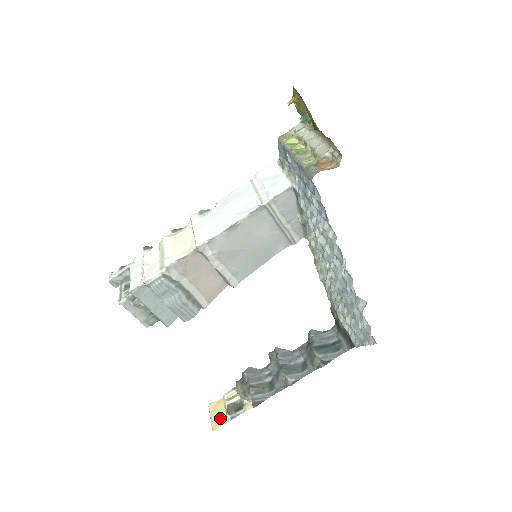
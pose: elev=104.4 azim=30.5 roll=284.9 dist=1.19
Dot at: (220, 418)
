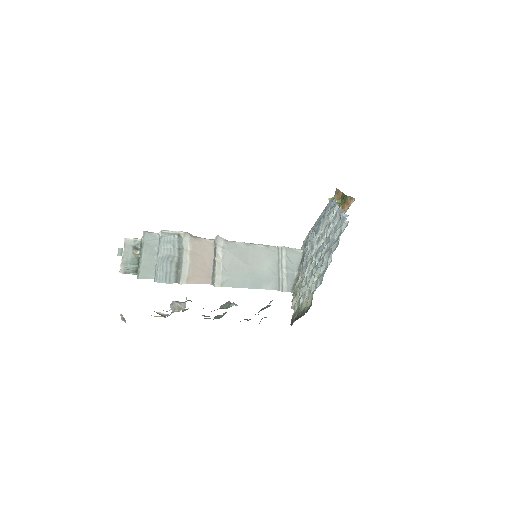
Dot at: occluded
